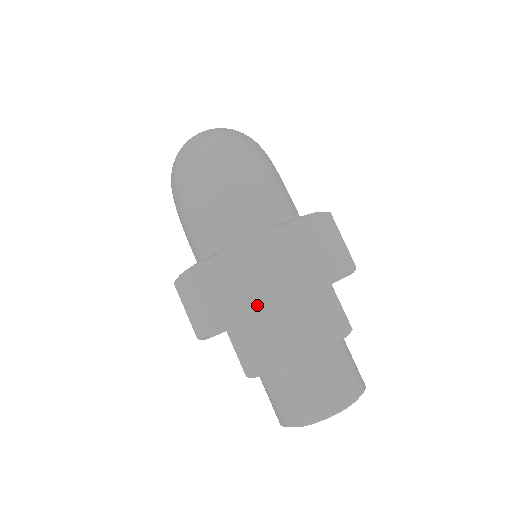
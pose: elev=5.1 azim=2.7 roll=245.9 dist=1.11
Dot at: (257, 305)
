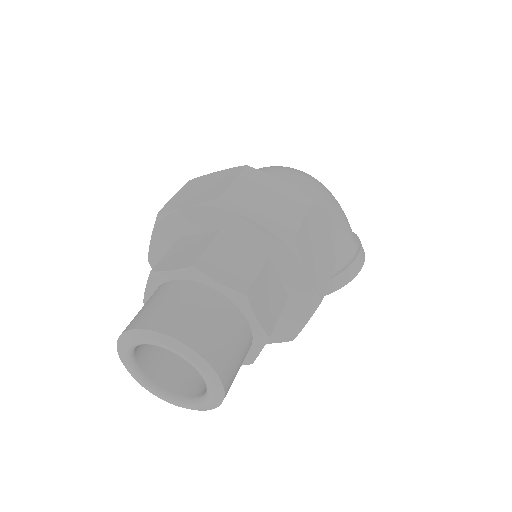
Dot at: (177, 205)
